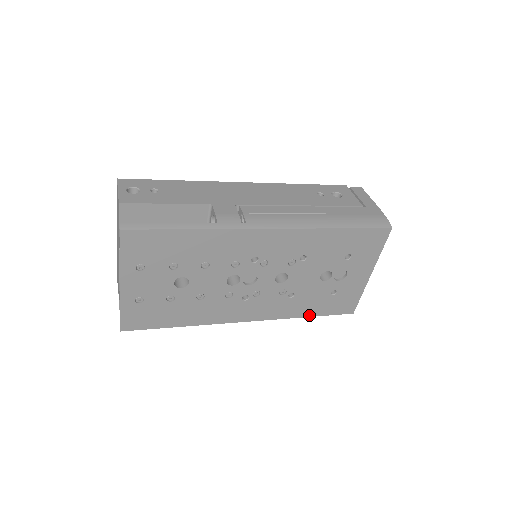
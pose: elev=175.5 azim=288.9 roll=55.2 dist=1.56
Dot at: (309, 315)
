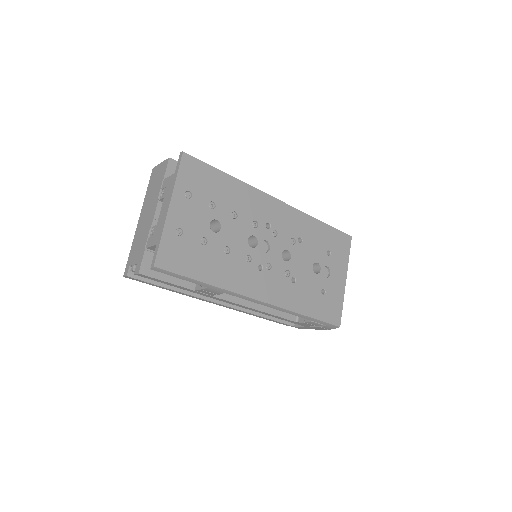
Dot at: (308, 314)
